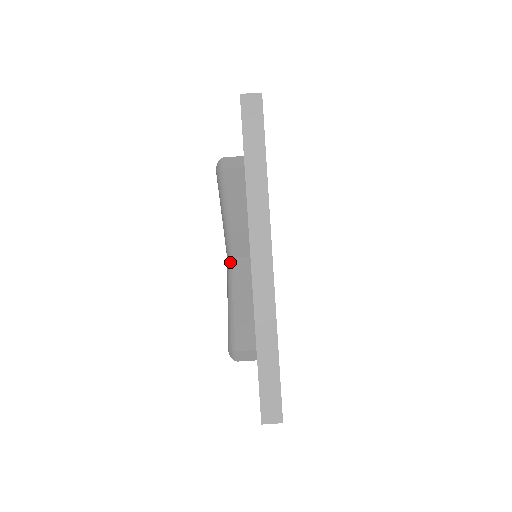
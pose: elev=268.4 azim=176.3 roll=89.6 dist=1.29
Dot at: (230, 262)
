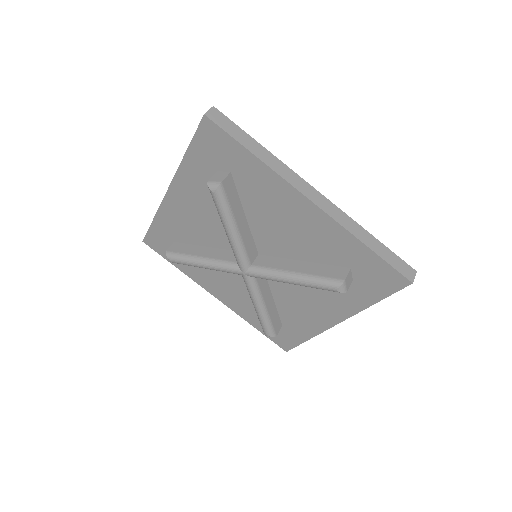
Dot at: (254, 281)
